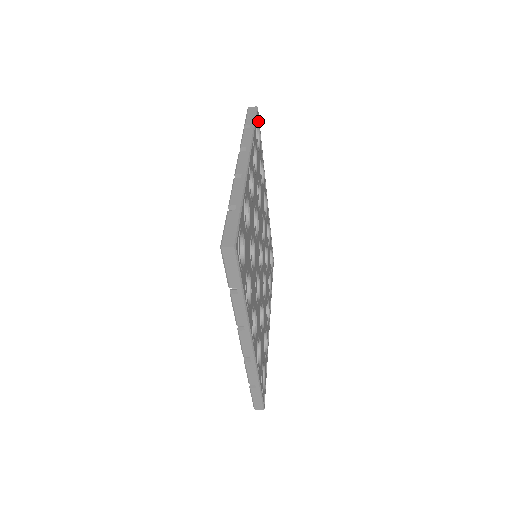
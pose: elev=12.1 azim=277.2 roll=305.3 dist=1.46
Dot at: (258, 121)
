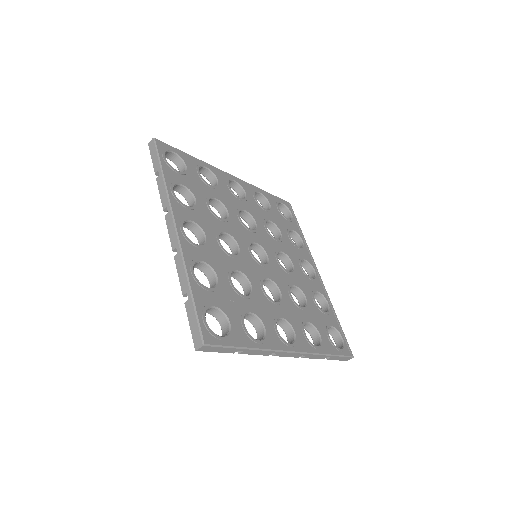
Dot at: (288, 207)
